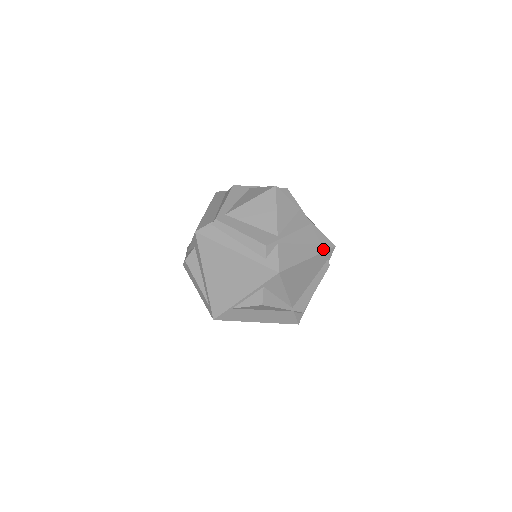
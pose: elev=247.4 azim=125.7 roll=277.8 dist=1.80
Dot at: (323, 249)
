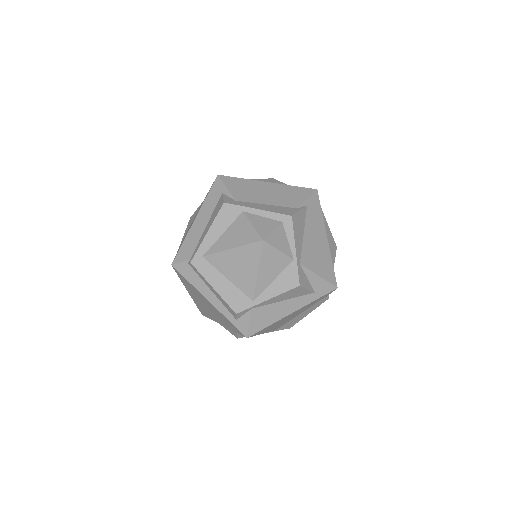
Dot at: (317, 296)
